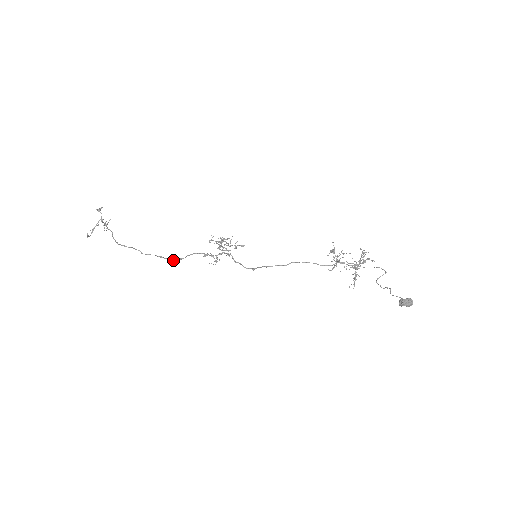
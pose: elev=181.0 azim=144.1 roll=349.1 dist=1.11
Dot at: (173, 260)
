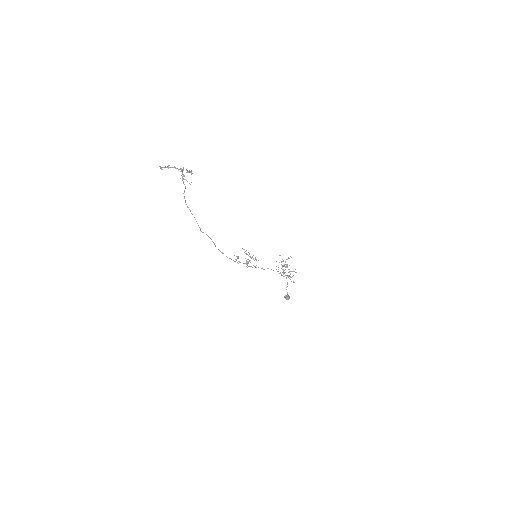
Dot at: occluded
